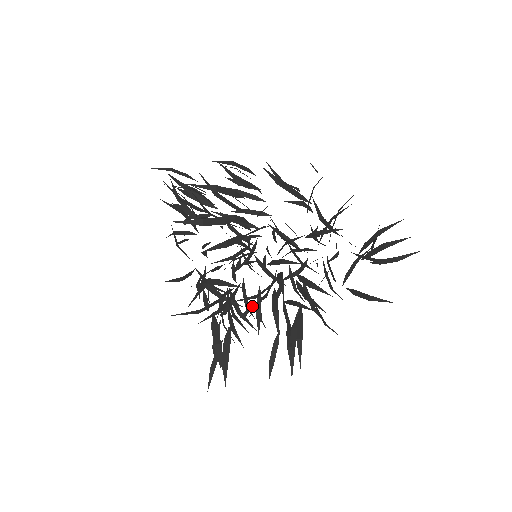
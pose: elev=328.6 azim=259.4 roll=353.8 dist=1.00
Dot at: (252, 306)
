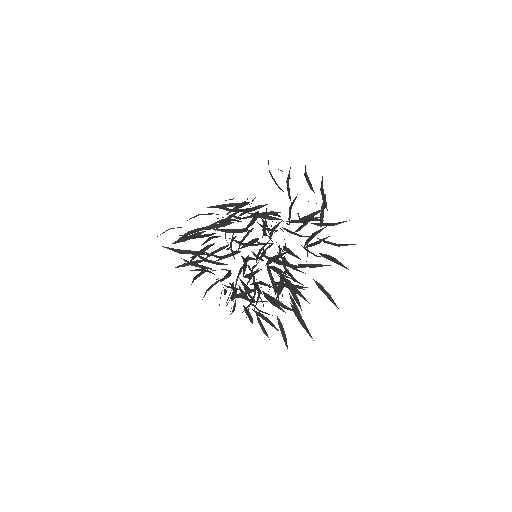
Dot at: occluded
